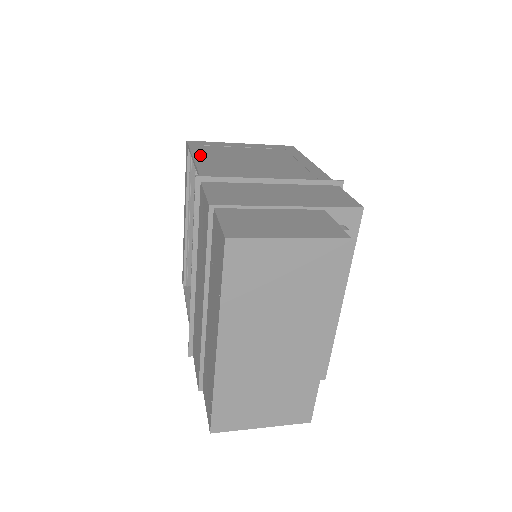
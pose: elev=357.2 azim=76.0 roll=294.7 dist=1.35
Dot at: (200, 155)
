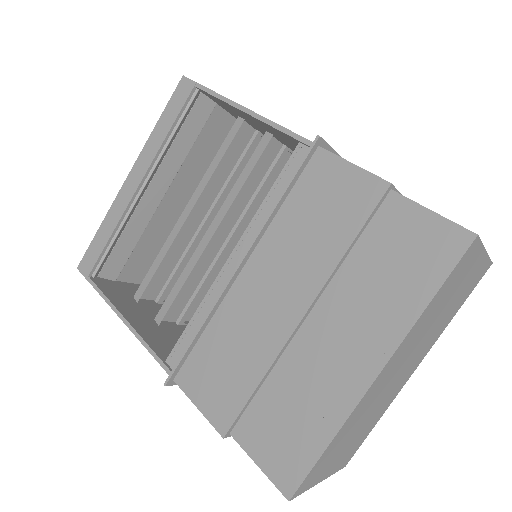
Dot at: occluded
